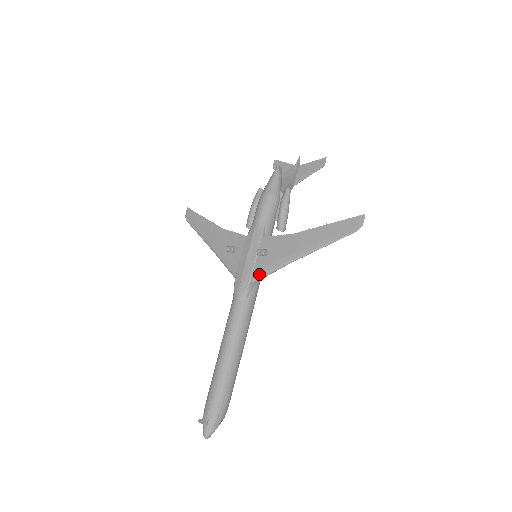
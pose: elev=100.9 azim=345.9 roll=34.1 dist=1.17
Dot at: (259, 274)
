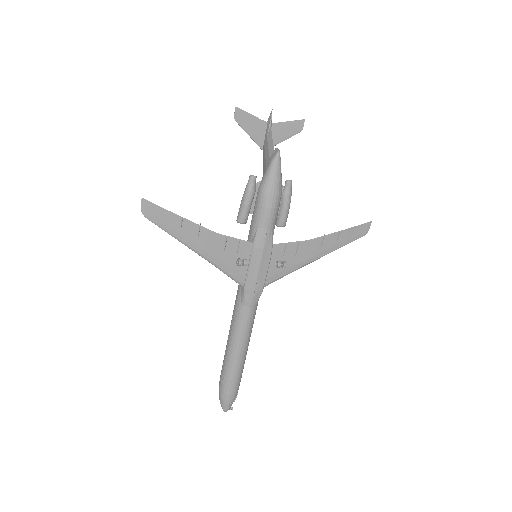
Dot at: (272, 281)
